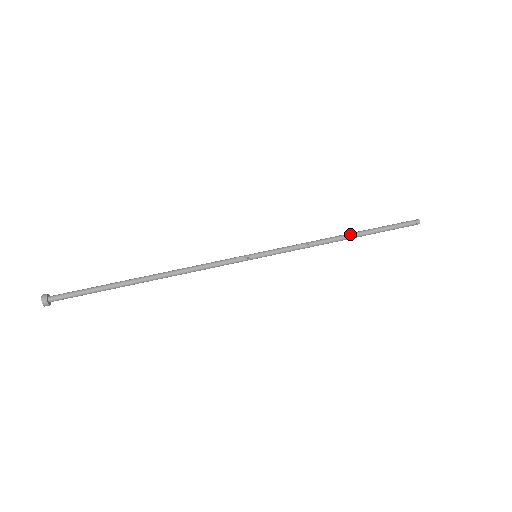
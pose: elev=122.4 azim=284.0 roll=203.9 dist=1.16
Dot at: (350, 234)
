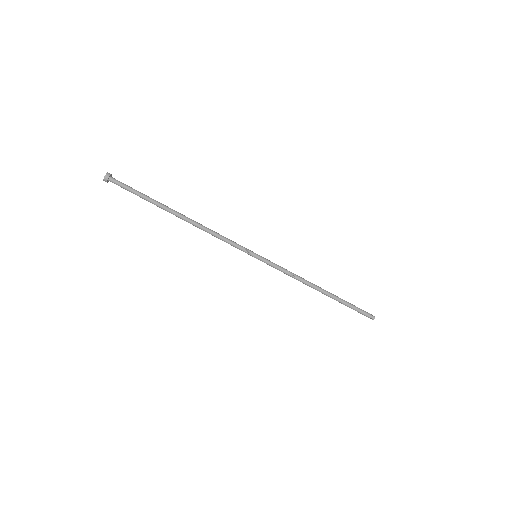
Dot at: (325, 291)
